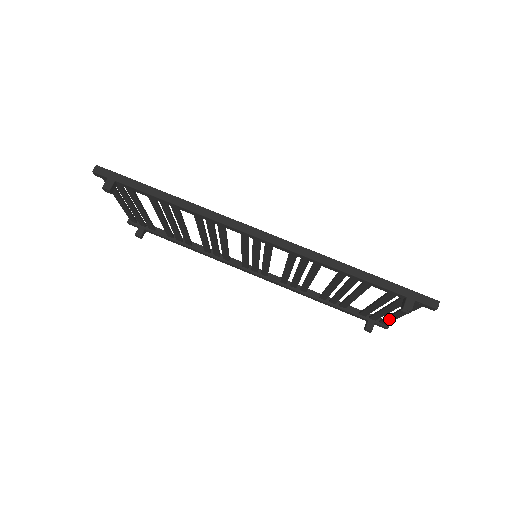
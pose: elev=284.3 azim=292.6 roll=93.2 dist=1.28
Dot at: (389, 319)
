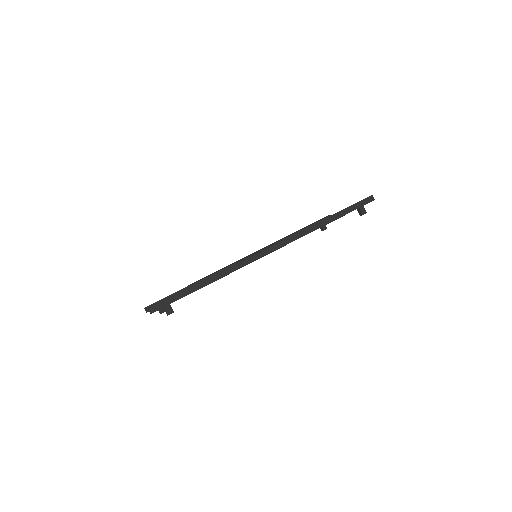
Dot at: occluded
